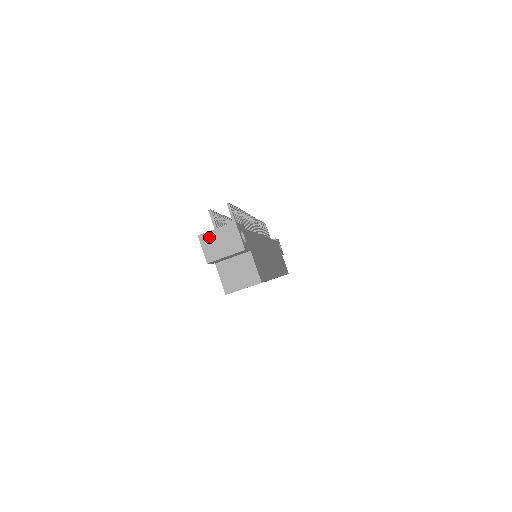
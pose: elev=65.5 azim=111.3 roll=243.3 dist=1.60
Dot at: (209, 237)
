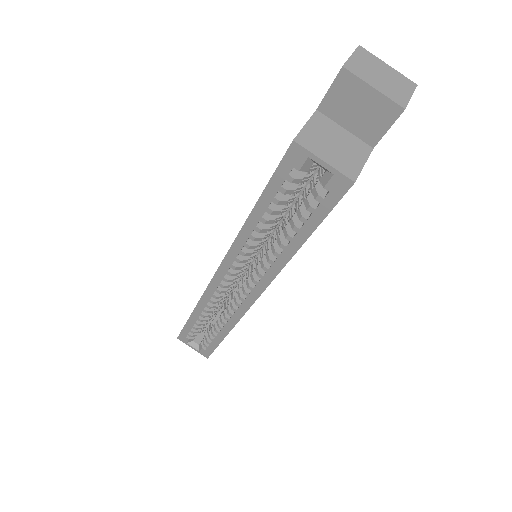
Dot at: (372, 59)
